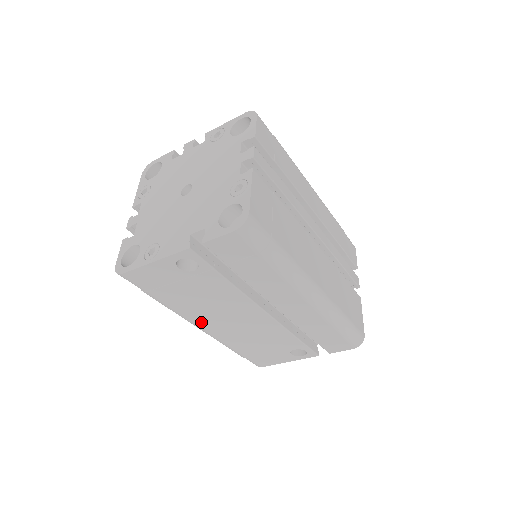
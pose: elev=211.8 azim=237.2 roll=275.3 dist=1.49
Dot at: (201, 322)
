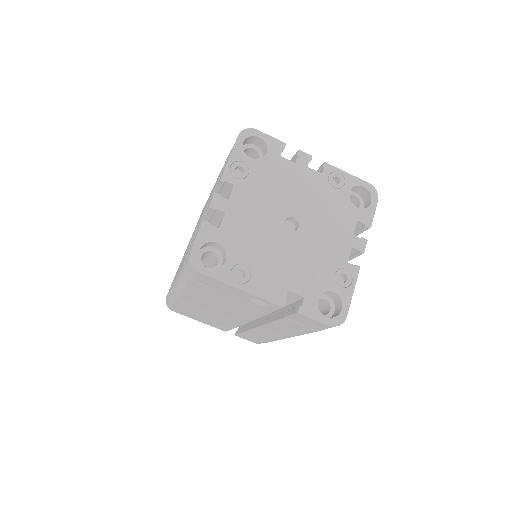
Dot at: (190, 297)
